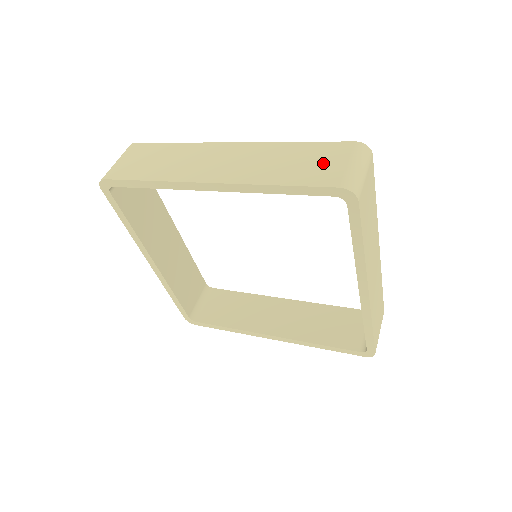
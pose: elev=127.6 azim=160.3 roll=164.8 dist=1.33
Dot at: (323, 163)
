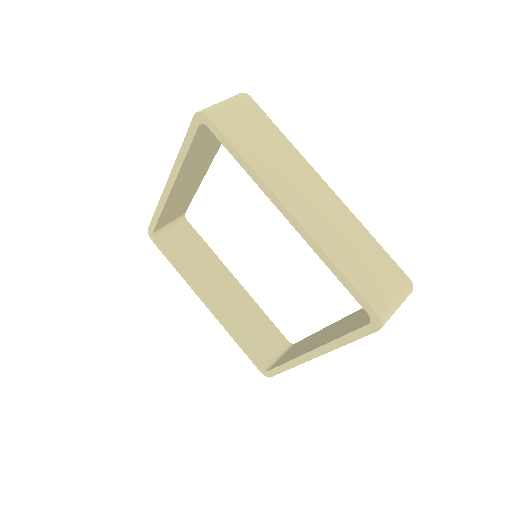
Dot at: (379, 279)
